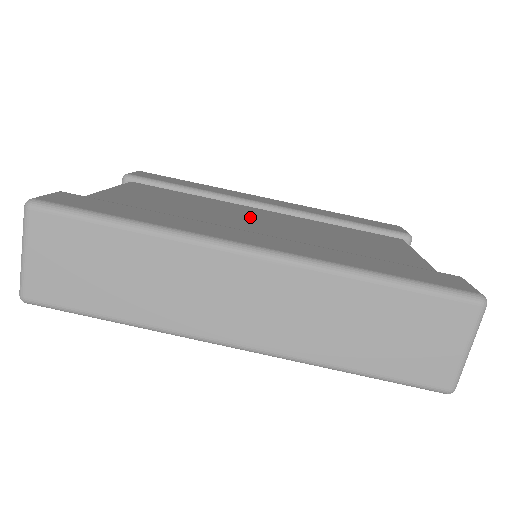
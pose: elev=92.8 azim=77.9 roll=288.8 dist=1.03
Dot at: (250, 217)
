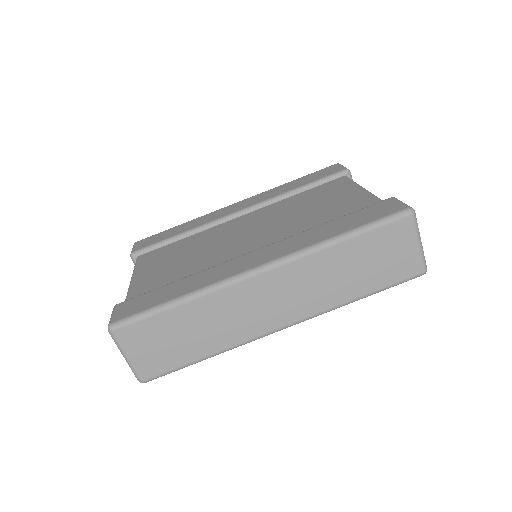
Dot at: (236, 233)
